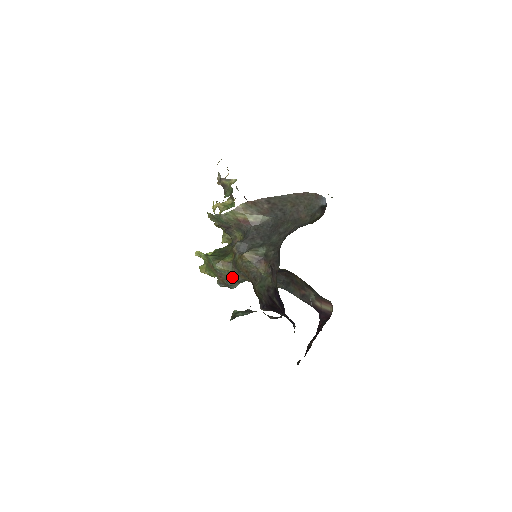
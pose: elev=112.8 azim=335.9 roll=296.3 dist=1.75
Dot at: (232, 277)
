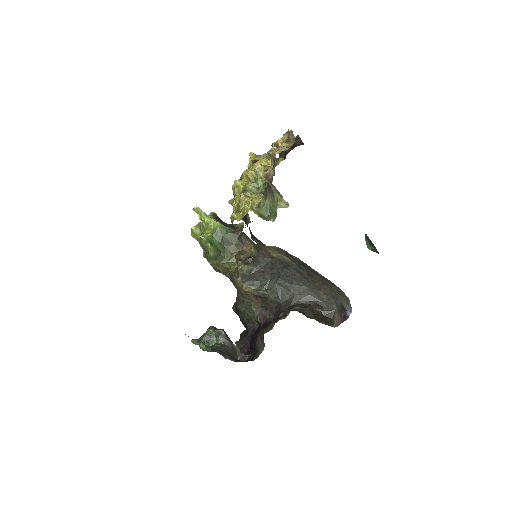
Dot at: (222, 273)
